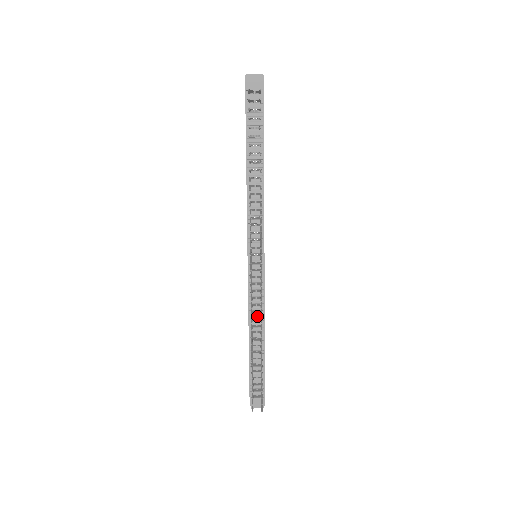
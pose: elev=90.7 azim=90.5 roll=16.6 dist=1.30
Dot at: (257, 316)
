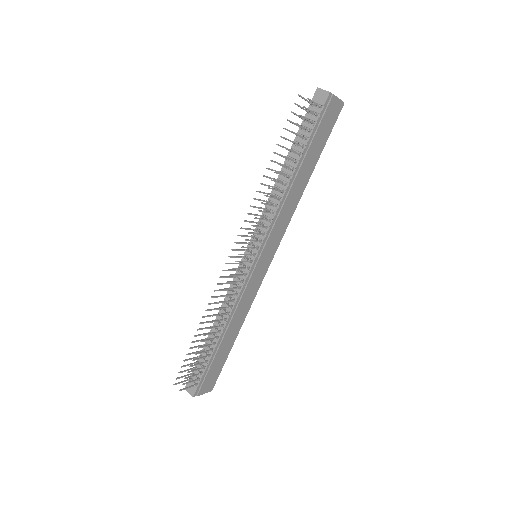
Dot at: (227, 308)
